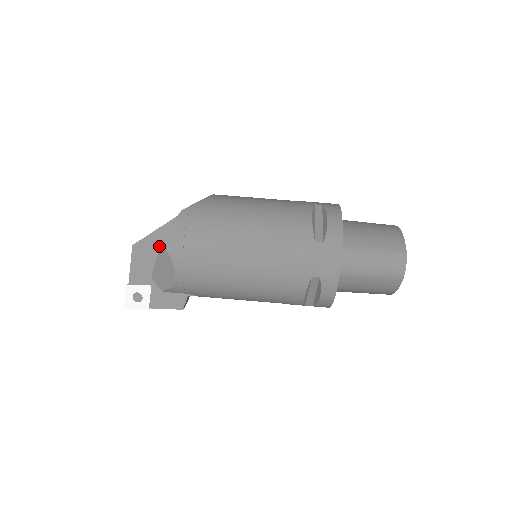
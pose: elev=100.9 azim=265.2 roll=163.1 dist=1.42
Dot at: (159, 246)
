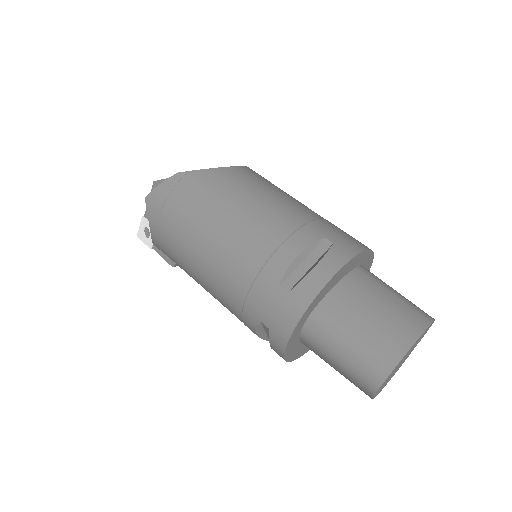
Dot at: occluded
